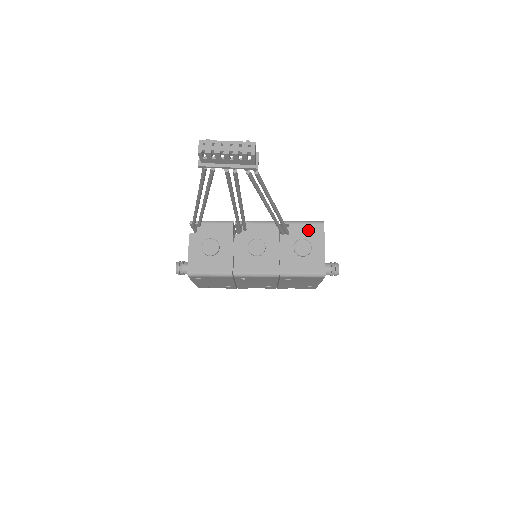
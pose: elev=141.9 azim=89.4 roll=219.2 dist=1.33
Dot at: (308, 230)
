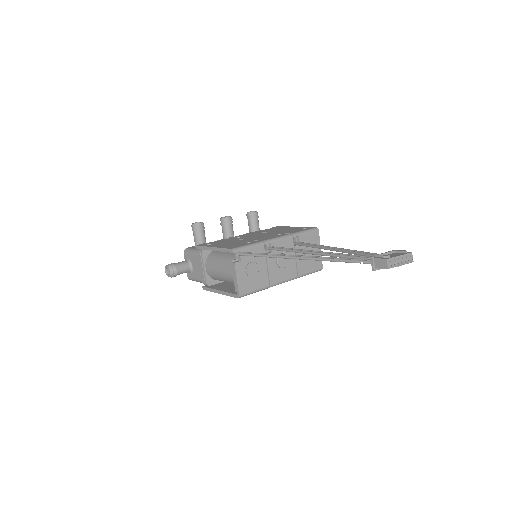
Dot at: (310, 238)
